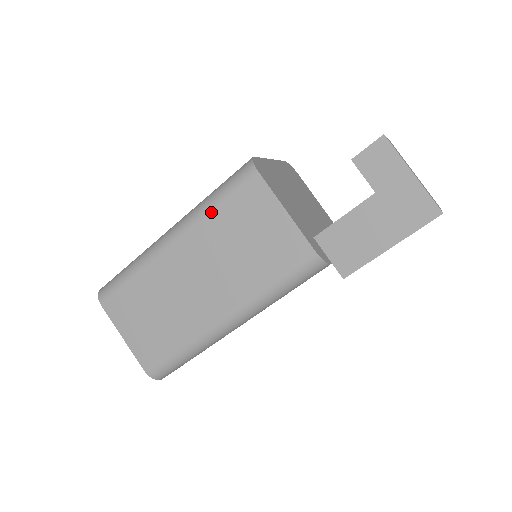
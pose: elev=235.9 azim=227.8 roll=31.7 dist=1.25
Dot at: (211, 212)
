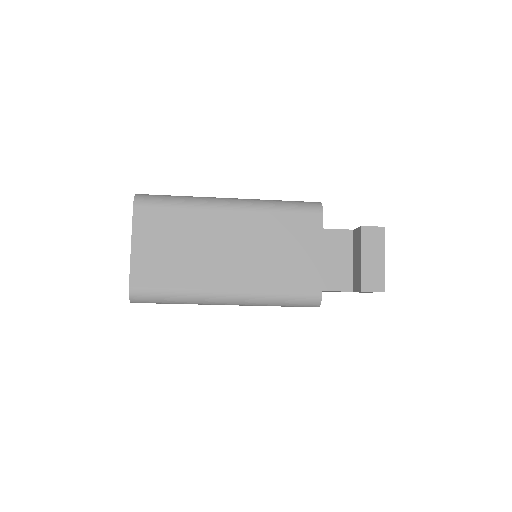
Dot at: occluded
